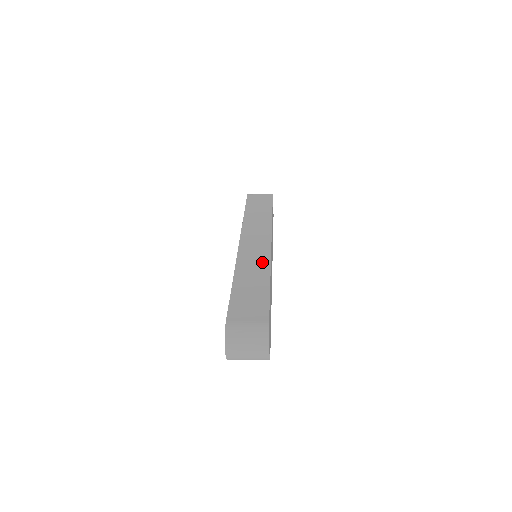
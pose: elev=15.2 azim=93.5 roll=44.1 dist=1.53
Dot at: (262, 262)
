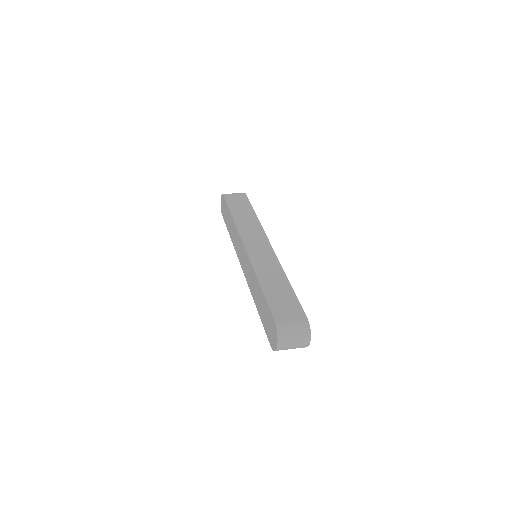
Dot at: (274, 264)
